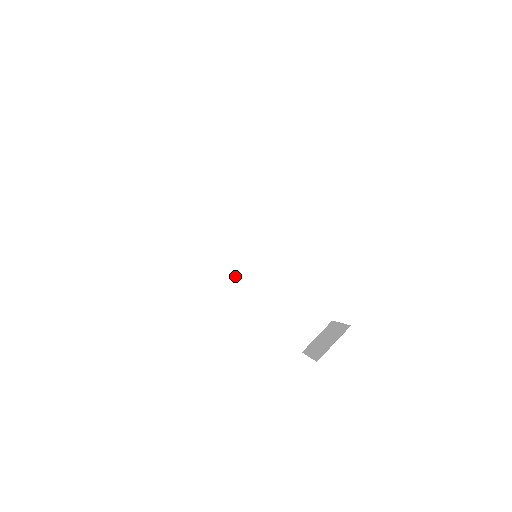
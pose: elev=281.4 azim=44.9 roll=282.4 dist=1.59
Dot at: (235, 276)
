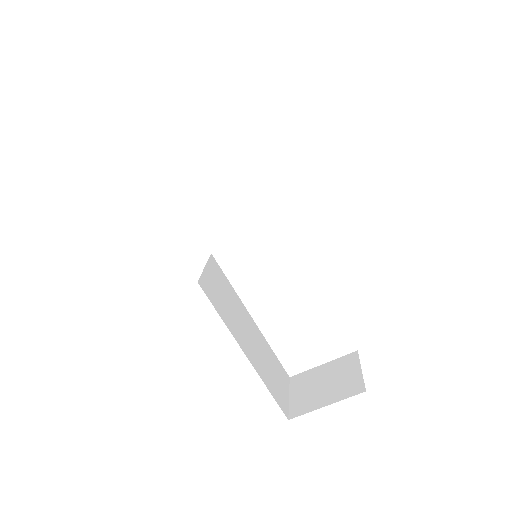
Dot at: (210, 294)
